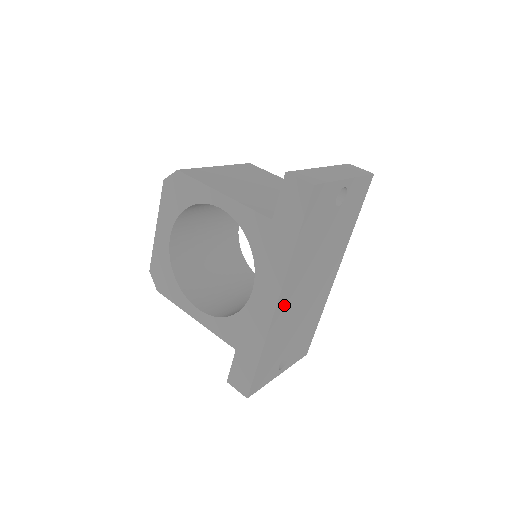
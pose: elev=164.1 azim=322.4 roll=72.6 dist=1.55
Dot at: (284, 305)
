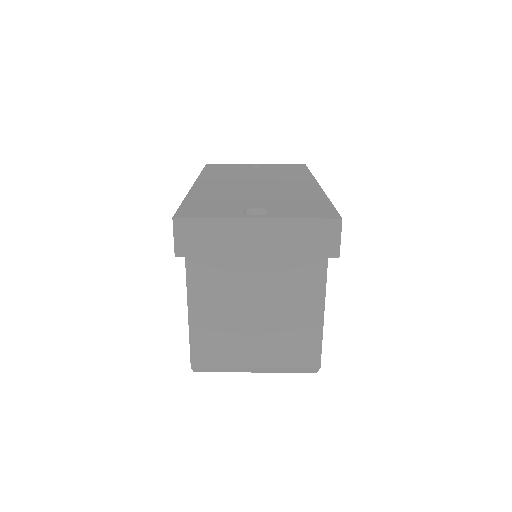
Dot at: (210, 185)
